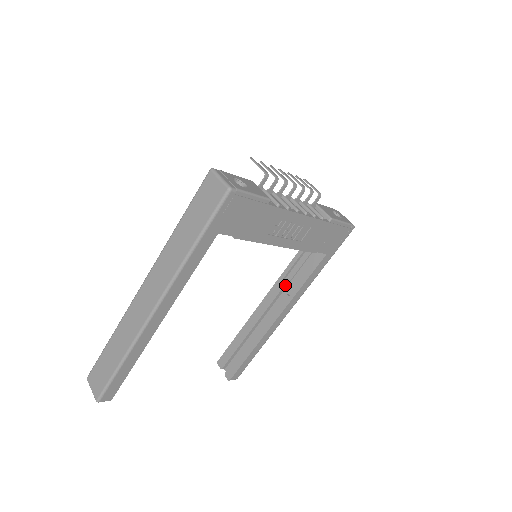
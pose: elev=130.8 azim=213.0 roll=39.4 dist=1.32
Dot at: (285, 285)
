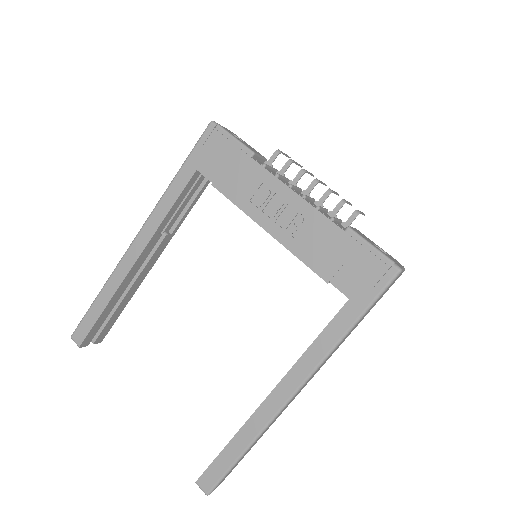
Dot at: occluded
